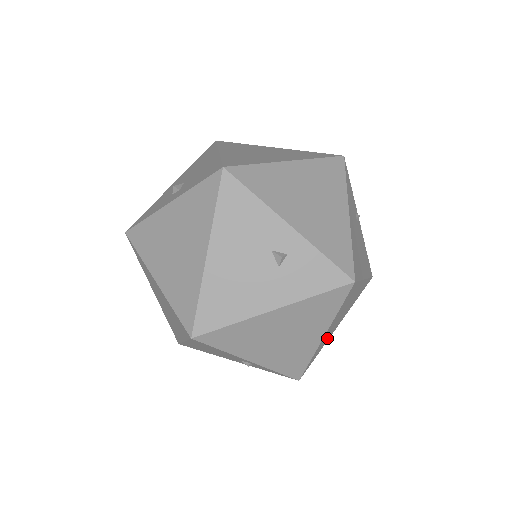
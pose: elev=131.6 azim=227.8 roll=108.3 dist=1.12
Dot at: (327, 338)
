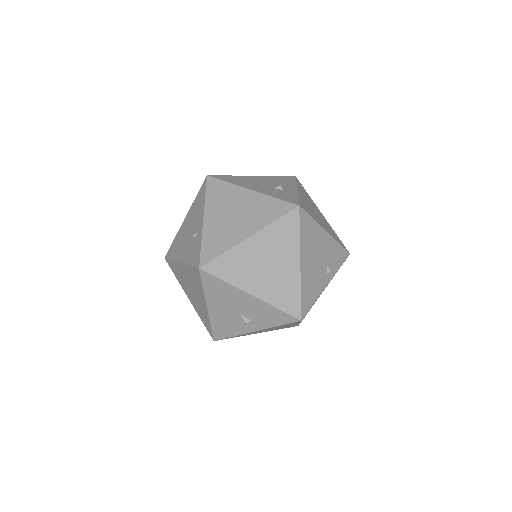
Dot at: (242, 273)
